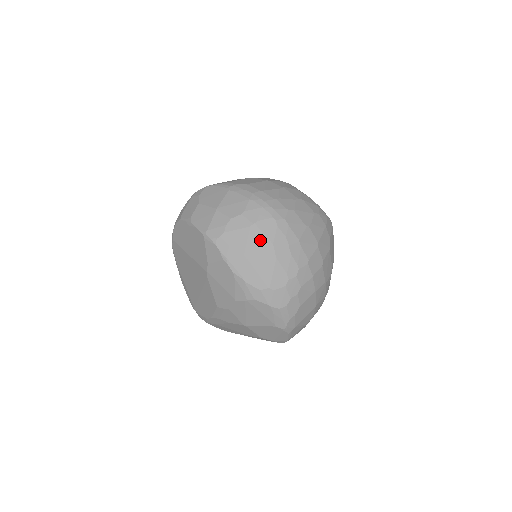
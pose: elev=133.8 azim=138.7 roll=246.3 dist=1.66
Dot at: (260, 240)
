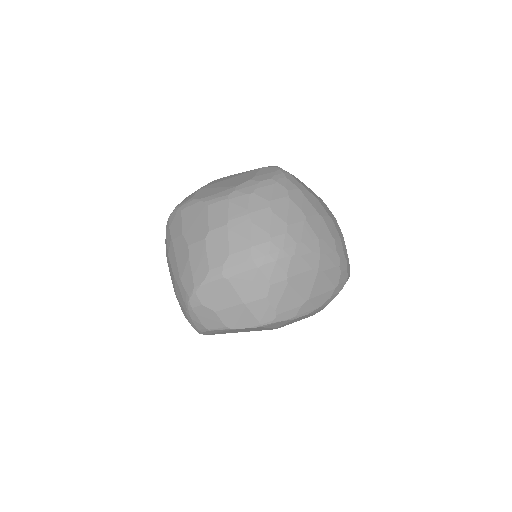
Dot at: (303, 280)
